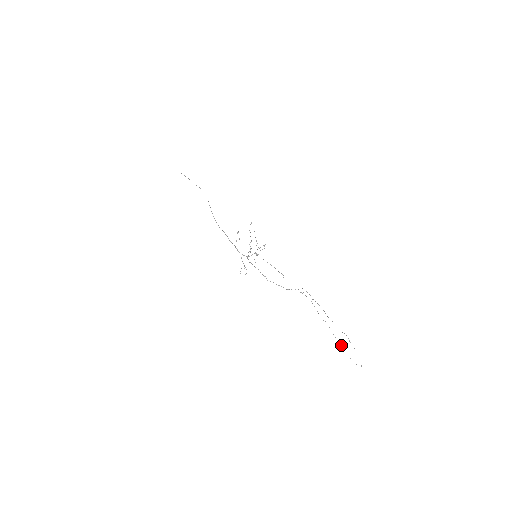
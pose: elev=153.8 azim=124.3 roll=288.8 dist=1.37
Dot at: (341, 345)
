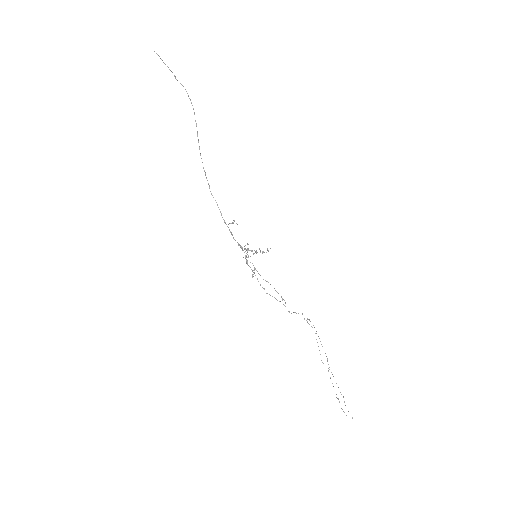
Dot at: occluded
